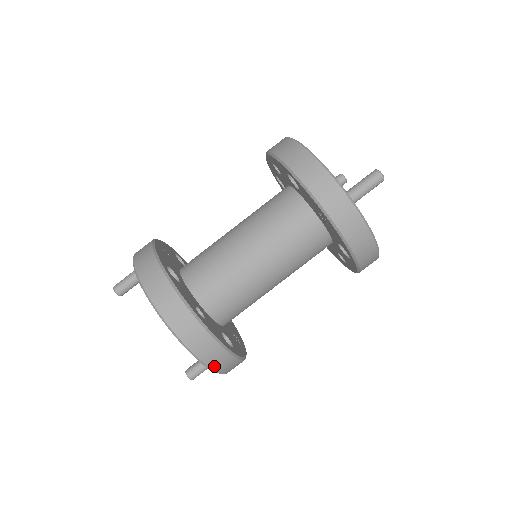
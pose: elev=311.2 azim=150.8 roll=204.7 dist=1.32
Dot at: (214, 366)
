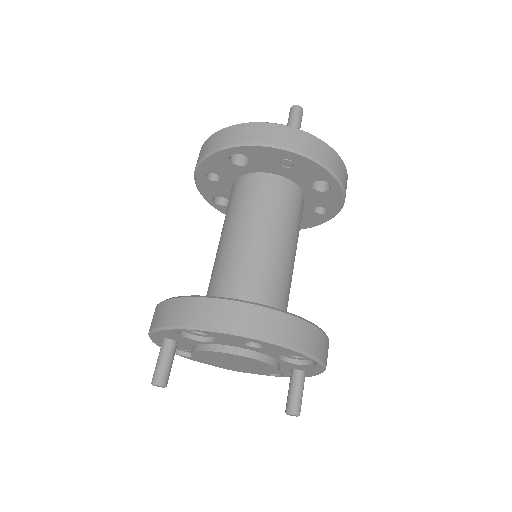
Dot at: (314, 351)
